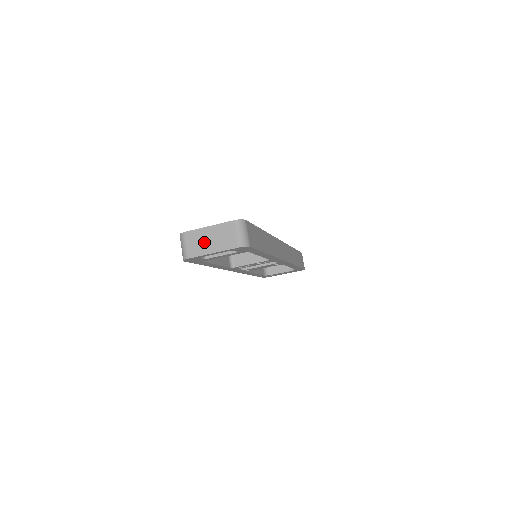
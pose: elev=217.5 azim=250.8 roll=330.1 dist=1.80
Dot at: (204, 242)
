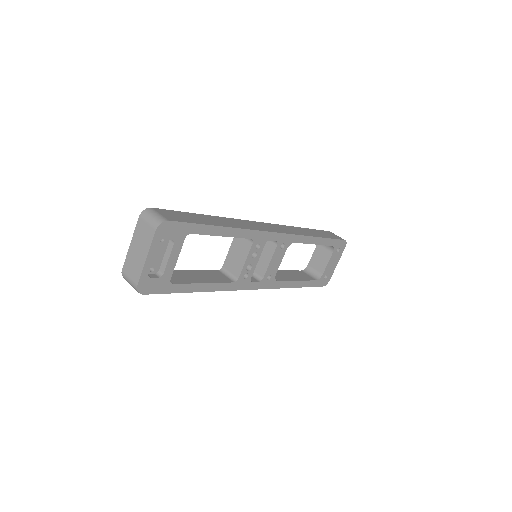
Dot at: (136, 259)
